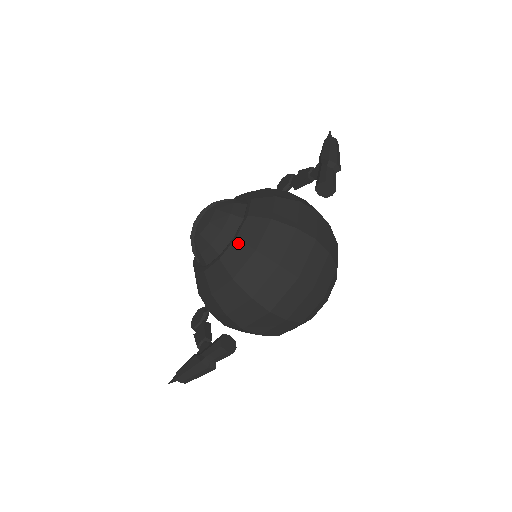
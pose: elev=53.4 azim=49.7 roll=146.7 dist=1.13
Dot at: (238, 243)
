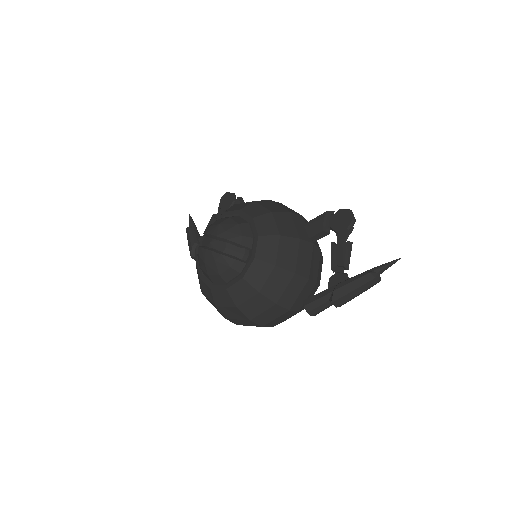
Dot at: (210, 292)
